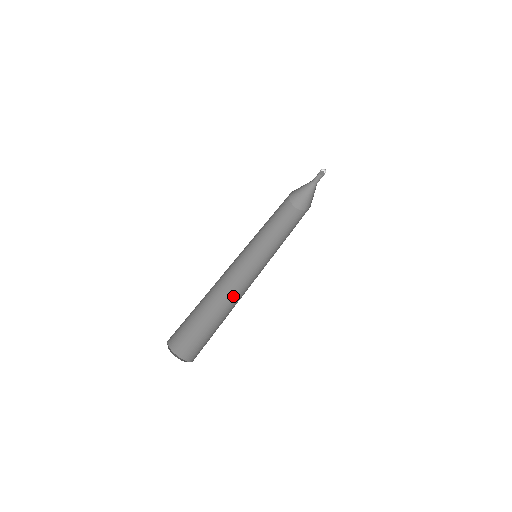
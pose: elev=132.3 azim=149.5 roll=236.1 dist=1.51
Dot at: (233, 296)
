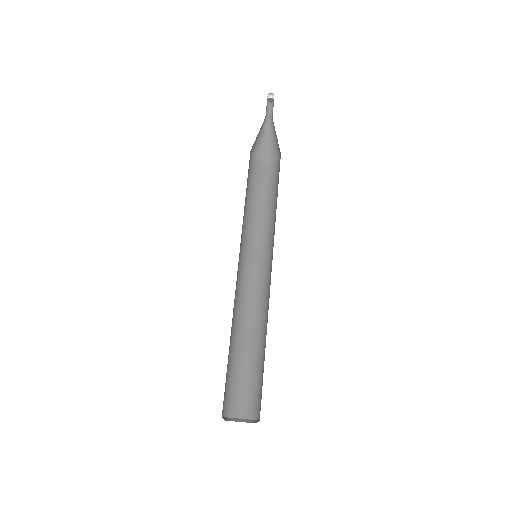
Dot at: (243, 313)
